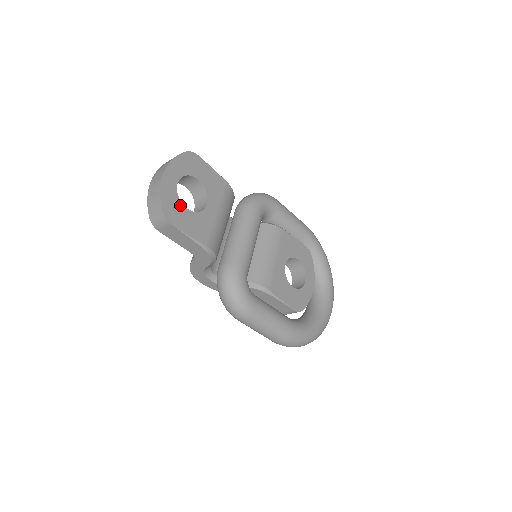
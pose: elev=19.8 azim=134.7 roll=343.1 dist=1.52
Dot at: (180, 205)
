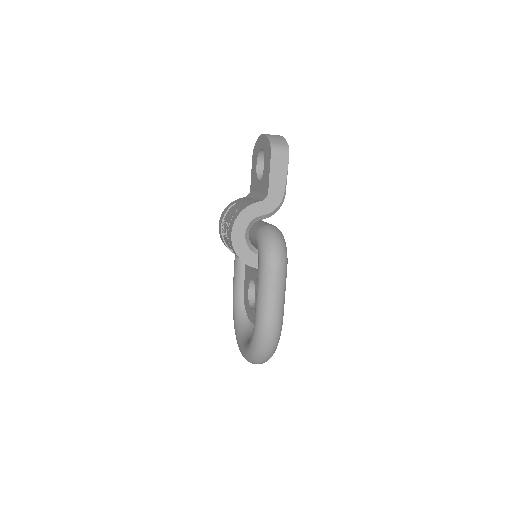
Dot at: occluded
